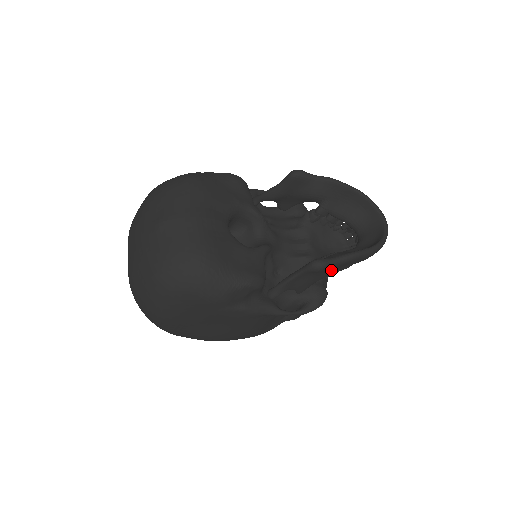
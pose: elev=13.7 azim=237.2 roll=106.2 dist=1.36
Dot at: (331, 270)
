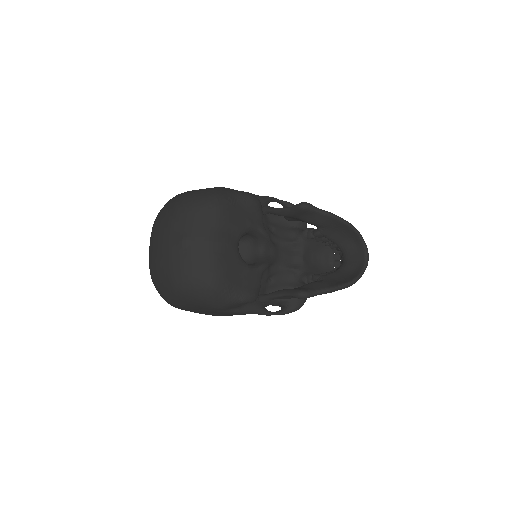
Dot at: occluded
